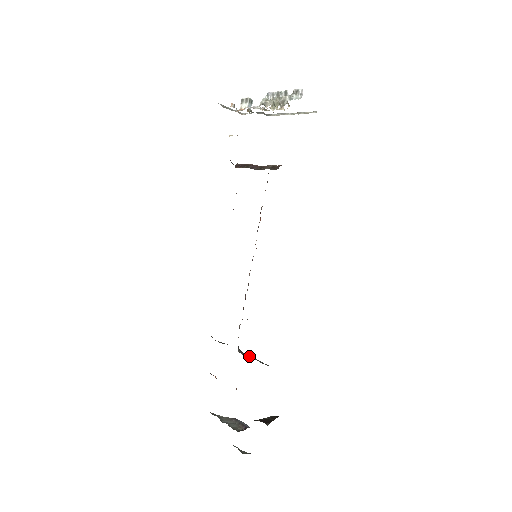
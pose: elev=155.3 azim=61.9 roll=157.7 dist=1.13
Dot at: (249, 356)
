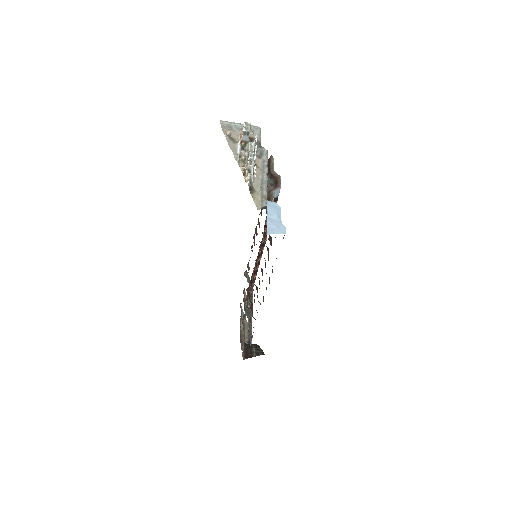
Dot at: occluded
